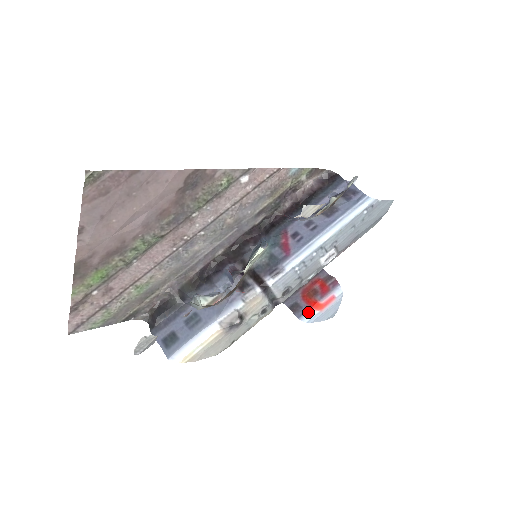
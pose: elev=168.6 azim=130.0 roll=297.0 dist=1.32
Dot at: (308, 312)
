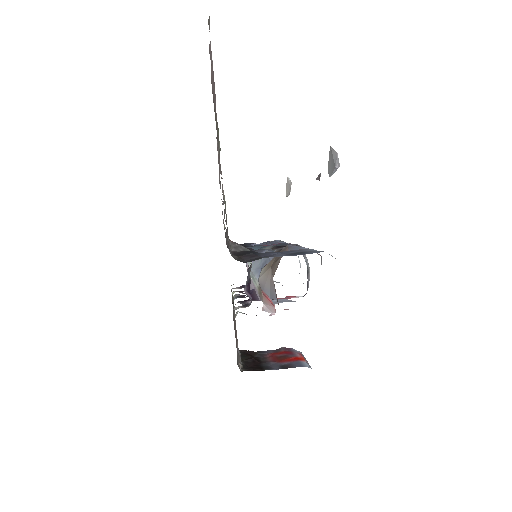
Dot at: (301, 362)
